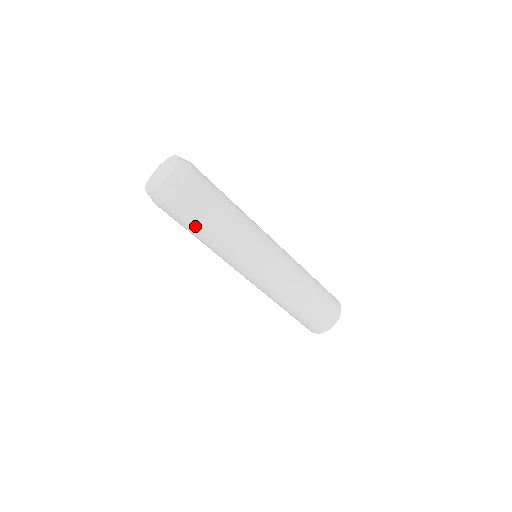
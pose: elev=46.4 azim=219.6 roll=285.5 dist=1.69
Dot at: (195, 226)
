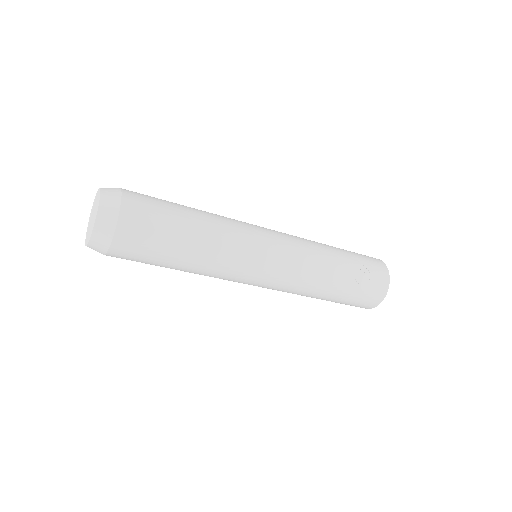
Dot at: occluded
